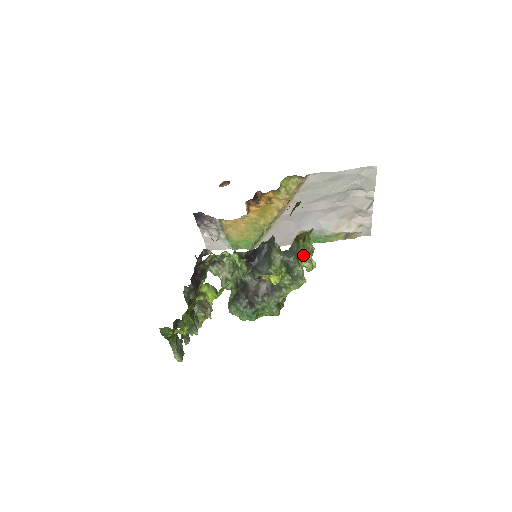
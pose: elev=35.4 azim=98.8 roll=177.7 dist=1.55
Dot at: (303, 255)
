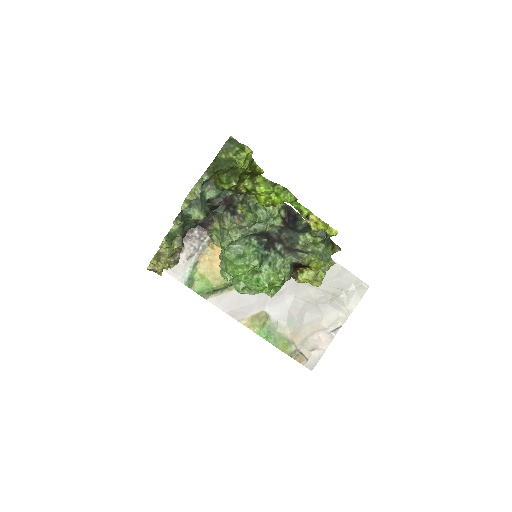
Dot at: occluded
